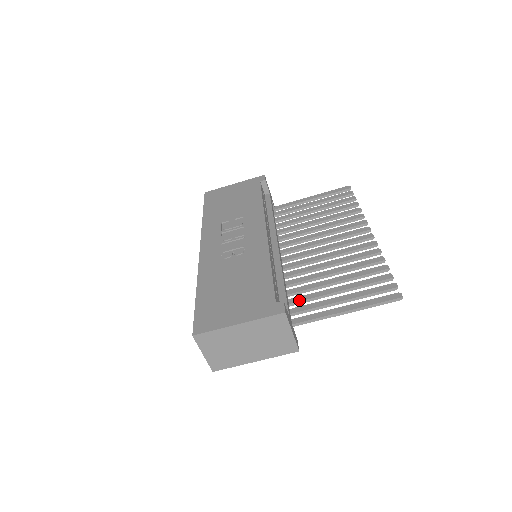
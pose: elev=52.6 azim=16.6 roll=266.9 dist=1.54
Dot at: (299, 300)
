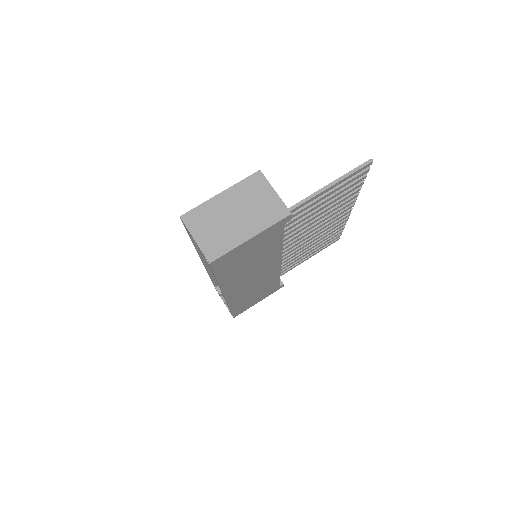
Dot at: occluded
